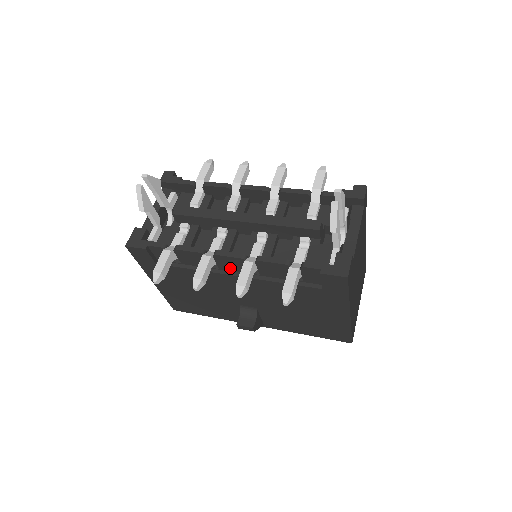
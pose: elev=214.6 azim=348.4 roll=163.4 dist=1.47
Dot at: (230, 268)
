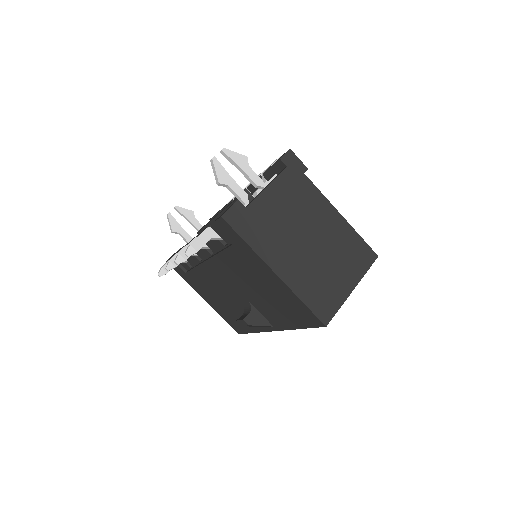
Dot at: (203, 255)
